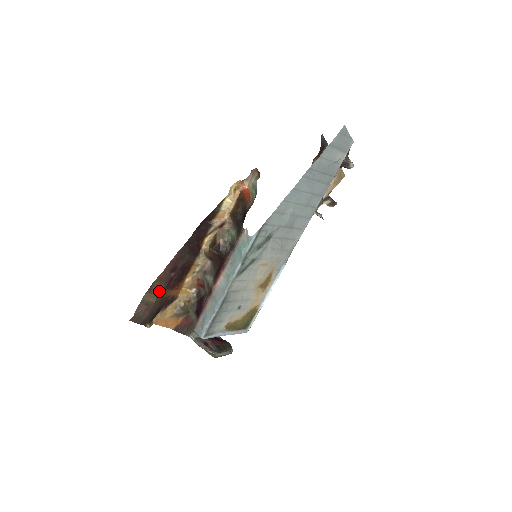
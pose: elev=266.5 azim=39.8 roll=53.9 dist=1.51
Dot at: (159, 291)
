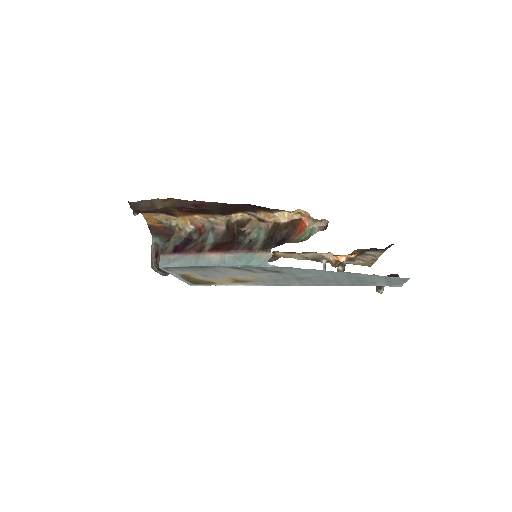
Dot at: (170, 205)
